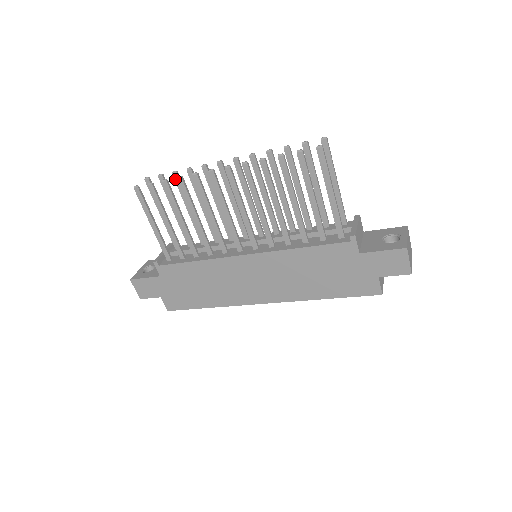
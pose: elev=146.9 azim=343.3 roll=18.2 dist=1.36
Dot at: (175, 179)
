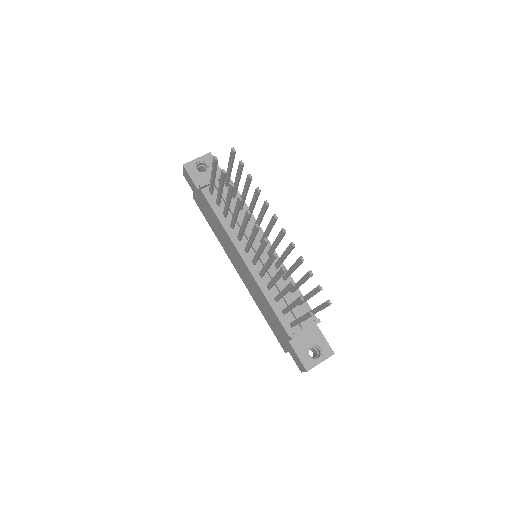
Dot at: (247, 178)
